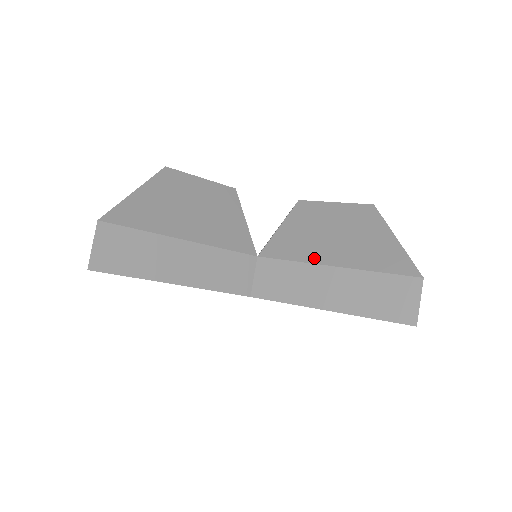
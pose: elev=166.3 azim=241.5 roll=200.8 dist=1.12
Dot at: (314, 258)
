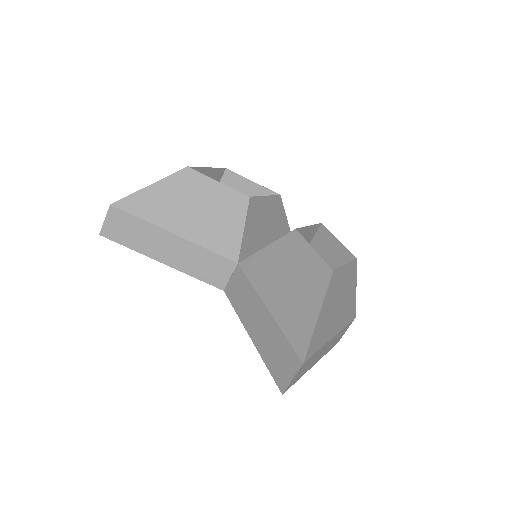
Dot at: (263, 291)
